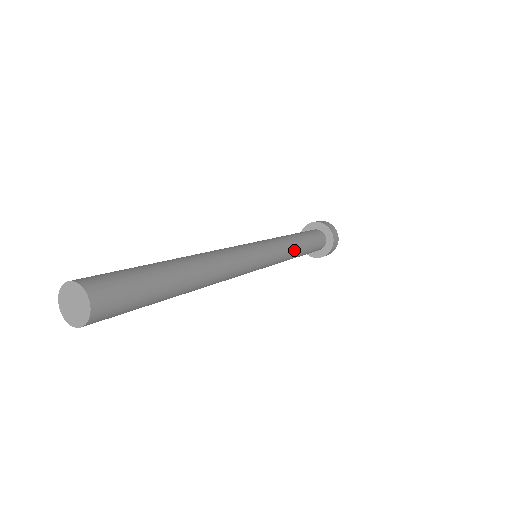
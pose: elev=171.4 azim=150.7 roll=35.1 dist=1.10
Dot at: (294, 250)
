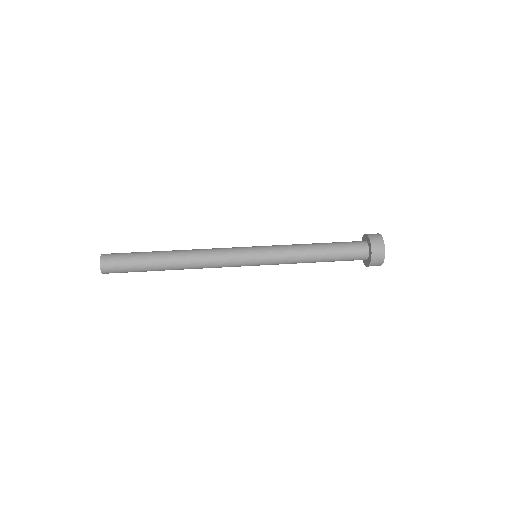
Dot at: (300, 260)
